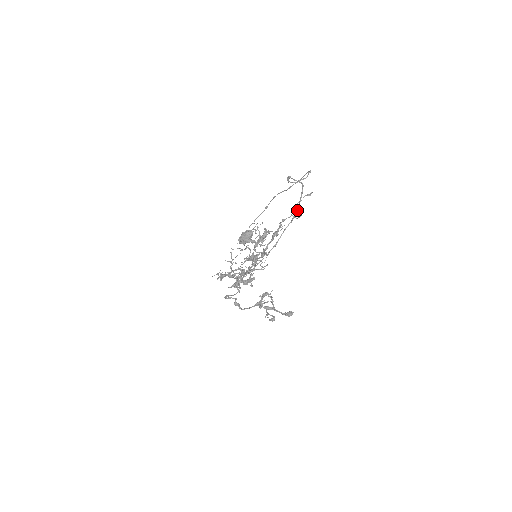
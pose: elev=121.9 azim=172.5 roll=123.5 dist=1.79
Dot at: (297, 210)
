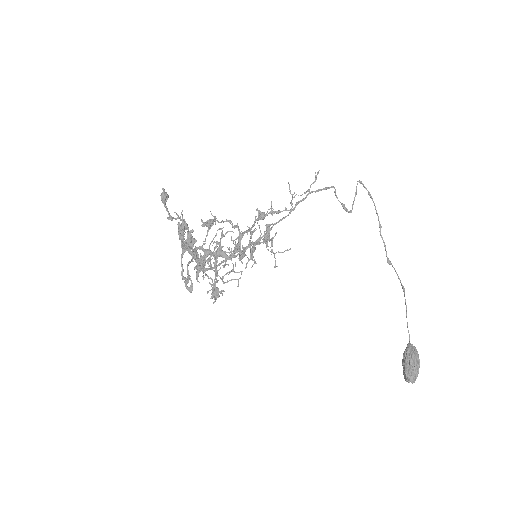
Dot at: (307, 195)
